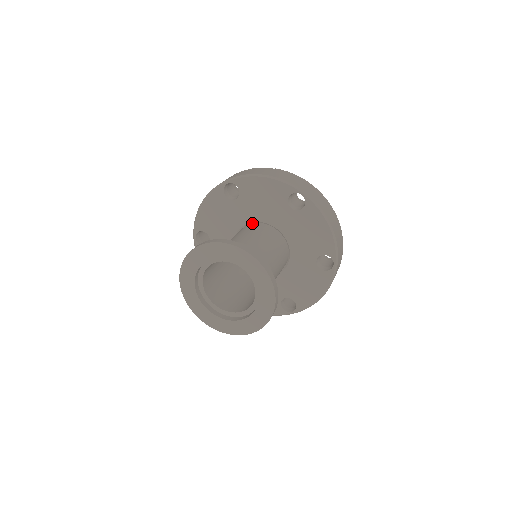
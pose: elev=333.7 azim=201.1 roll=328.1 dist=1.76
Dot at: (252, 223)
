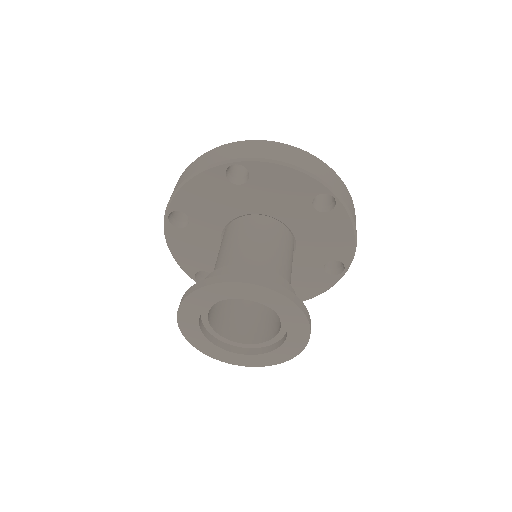
Dot at: (225, 229)
